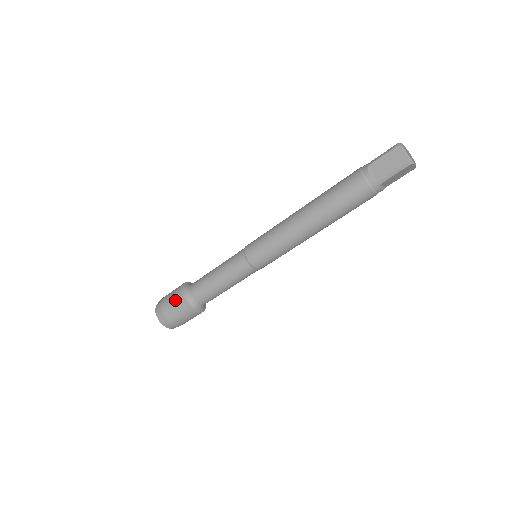
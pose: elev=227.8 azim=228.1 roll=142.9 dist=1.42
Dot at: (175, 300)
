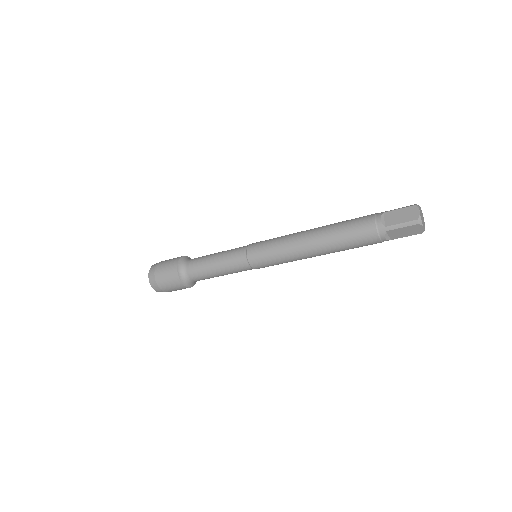
Dot at: (171, 264)
